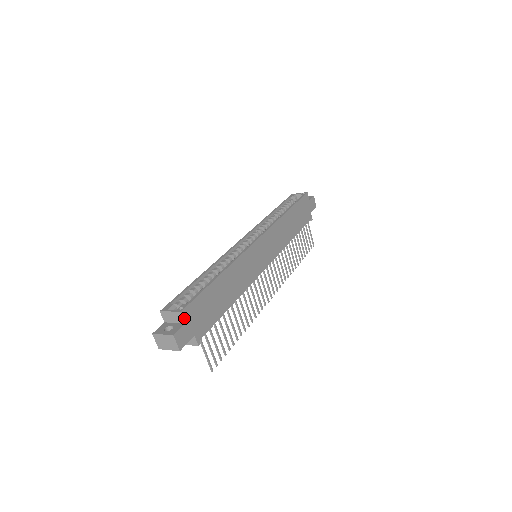
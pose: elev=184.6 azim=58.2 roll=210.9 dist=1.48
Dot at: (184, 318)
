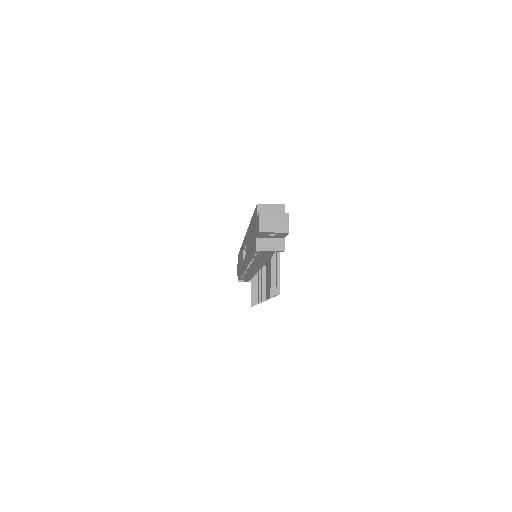
Dot at: occluded
